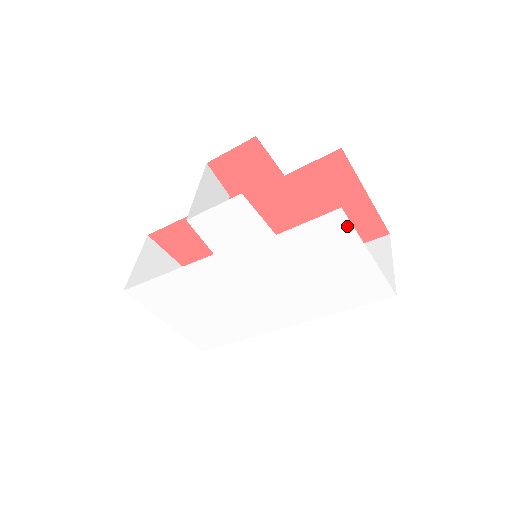
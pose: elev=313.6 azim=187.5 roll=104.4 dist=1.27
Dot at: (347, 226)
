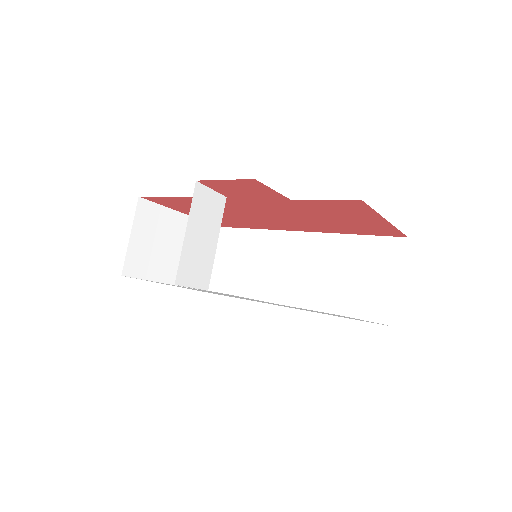
Dot at: occluded
